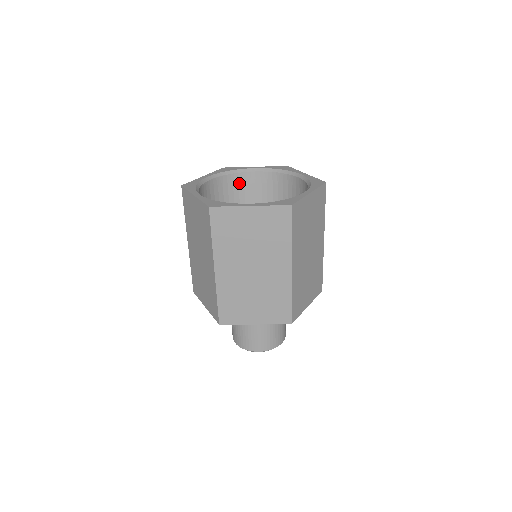
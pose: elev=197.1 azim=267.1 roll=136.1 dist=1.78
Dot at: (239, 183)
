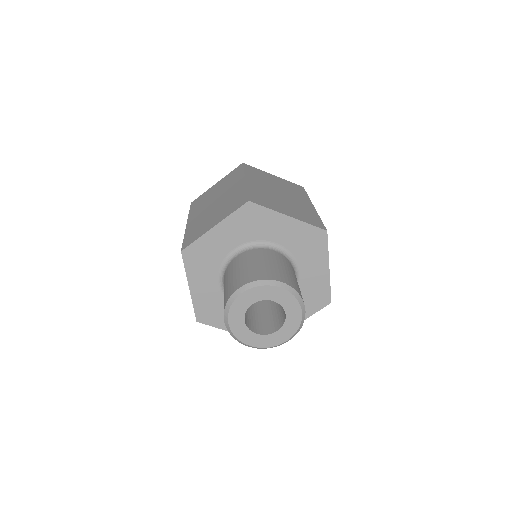
Dot at: occluded
